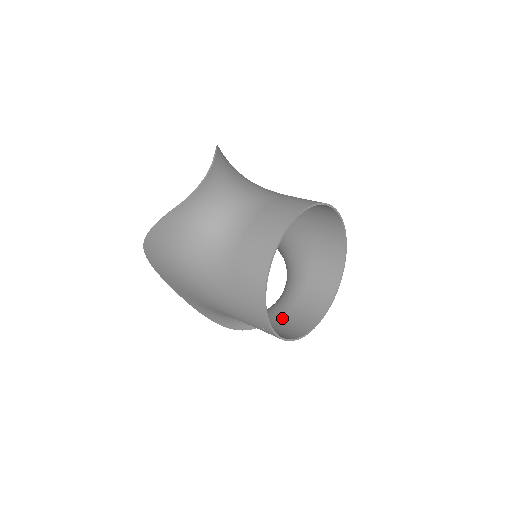
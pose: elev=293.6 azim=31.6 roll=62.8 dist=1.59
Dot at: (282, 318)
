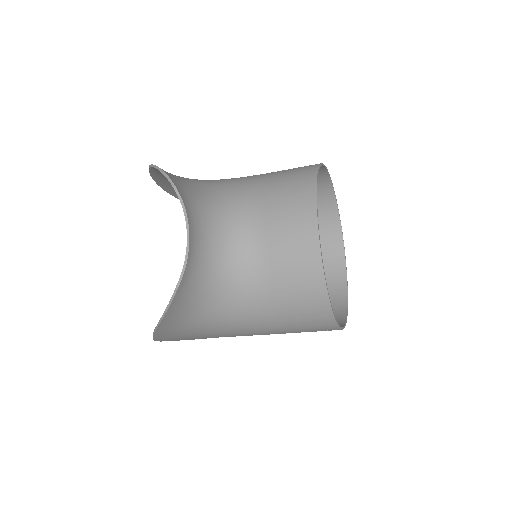
Dot at: occluded
